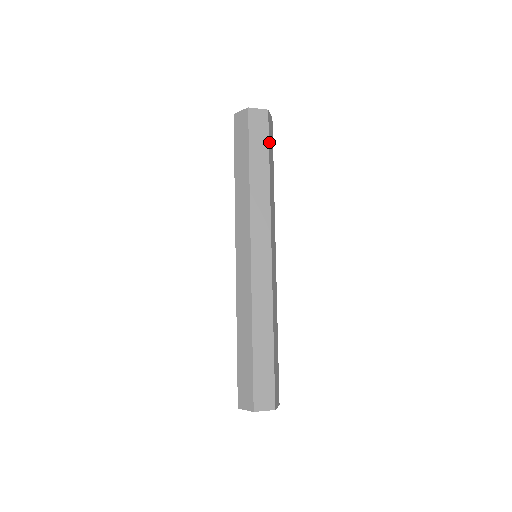
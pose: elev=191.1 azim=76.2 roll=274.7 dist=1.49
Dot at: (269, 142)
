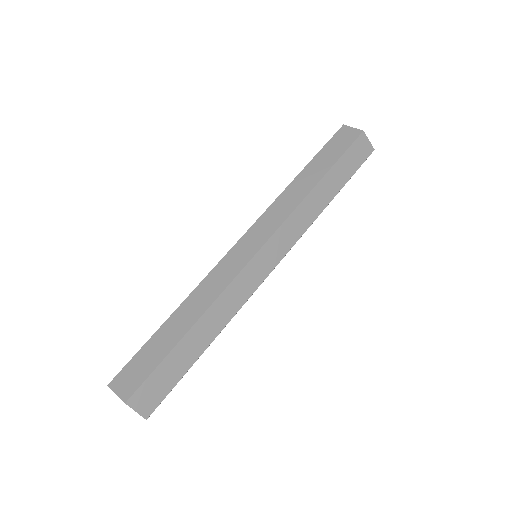
Dot at: (344, 157)
